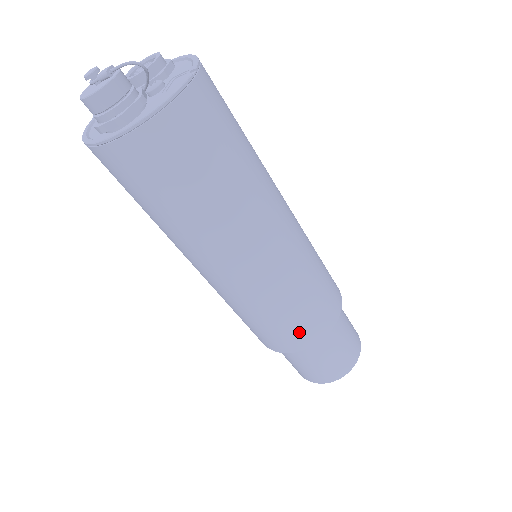
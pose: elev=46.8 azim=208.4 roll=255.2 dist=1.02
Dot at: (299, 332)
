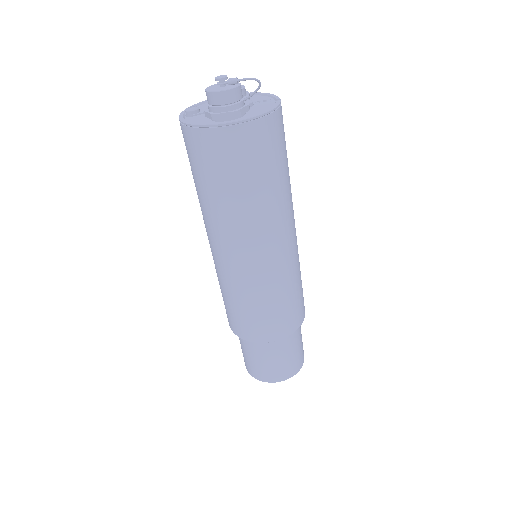
Dot at: (283, 321)
